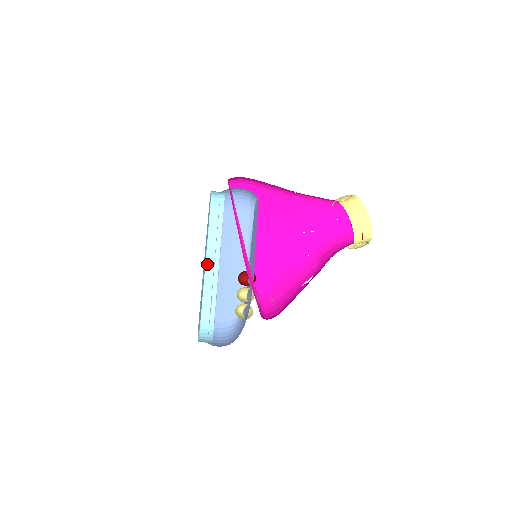
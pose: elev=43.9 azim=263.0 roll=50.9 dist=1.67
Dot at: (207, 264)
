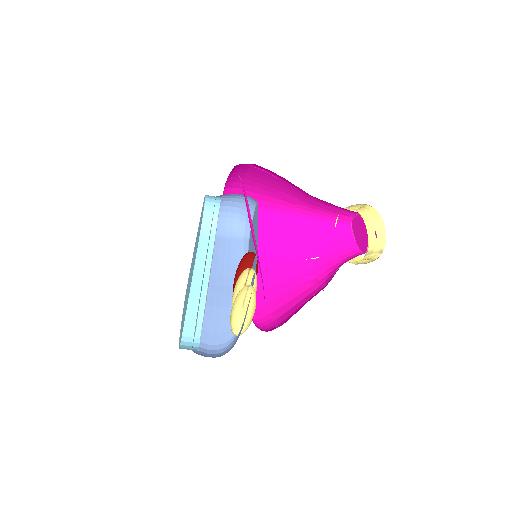
Dot at: (194, 281)
